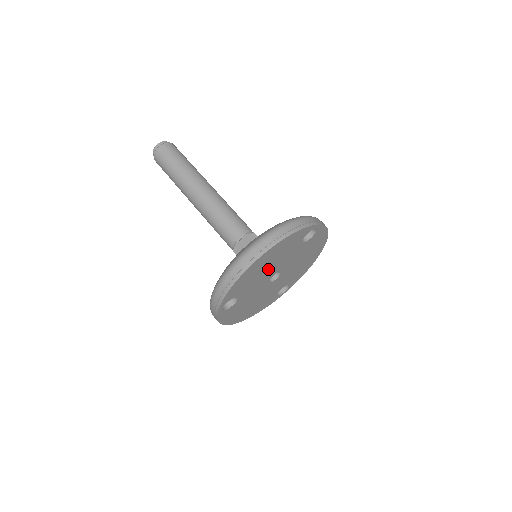
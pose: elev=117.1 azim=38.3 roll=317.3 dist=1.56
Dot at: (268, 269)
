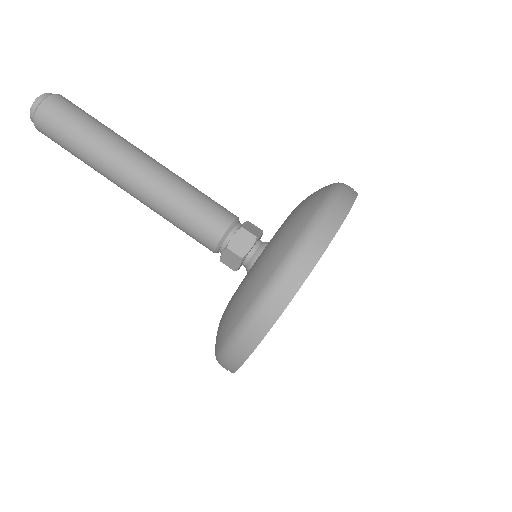
Dot at: occluded
